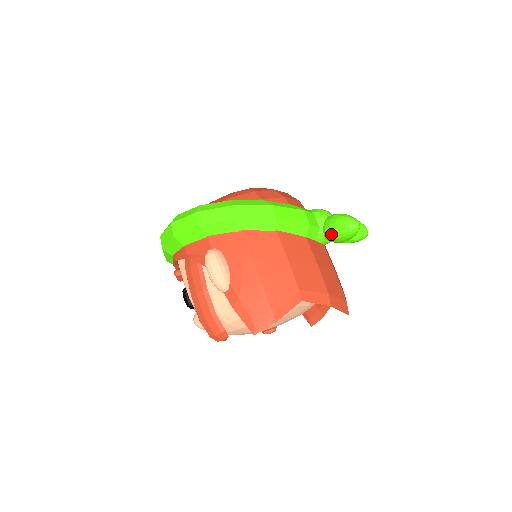
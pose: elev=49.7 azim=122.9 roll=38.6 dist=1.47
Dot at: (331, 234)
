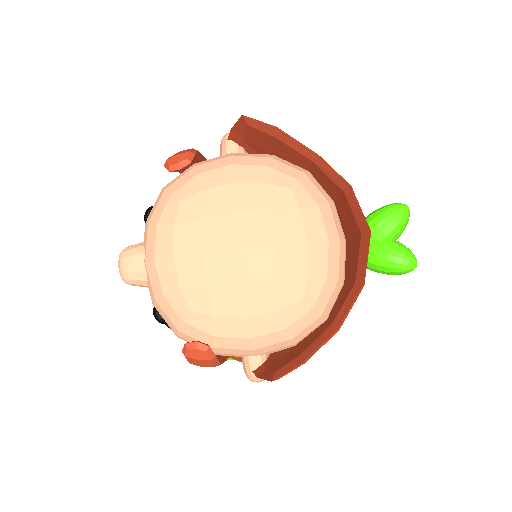
Dot at: (370, 215)
